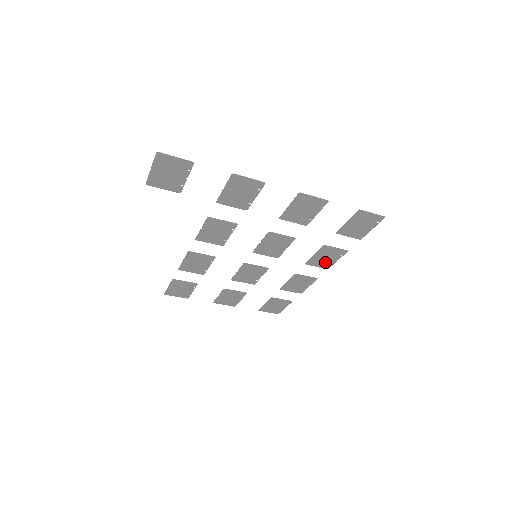
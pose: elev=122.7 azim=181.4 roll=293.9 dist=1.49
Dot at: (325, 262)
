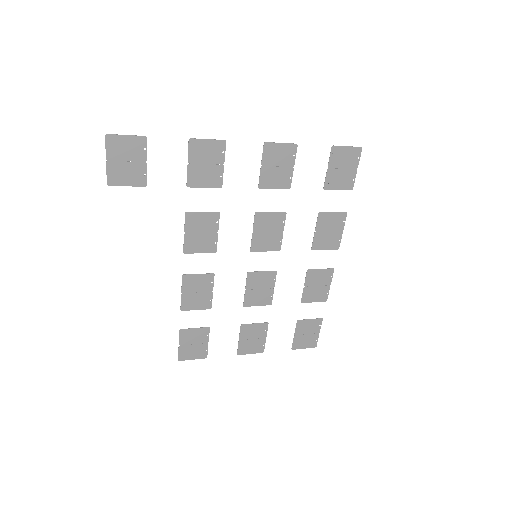
Dot at: (331, 239)
